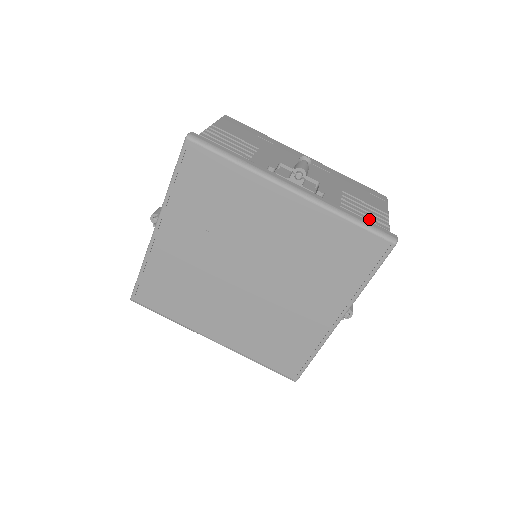
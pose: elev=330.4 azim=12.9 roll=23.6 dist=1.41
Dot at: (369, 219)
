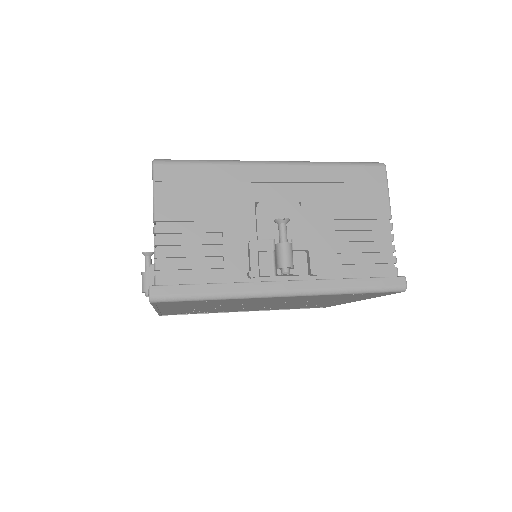
Dot at: (372, 261)
